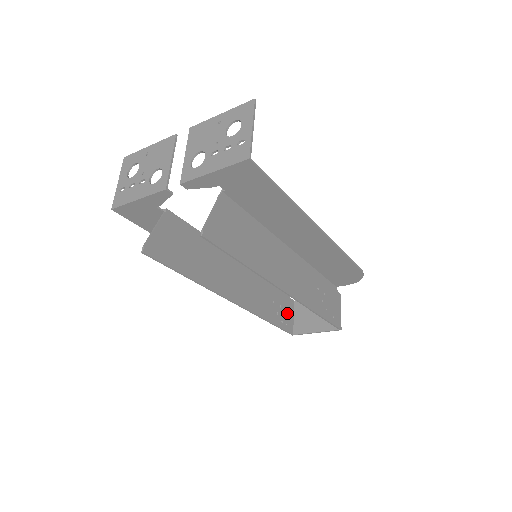
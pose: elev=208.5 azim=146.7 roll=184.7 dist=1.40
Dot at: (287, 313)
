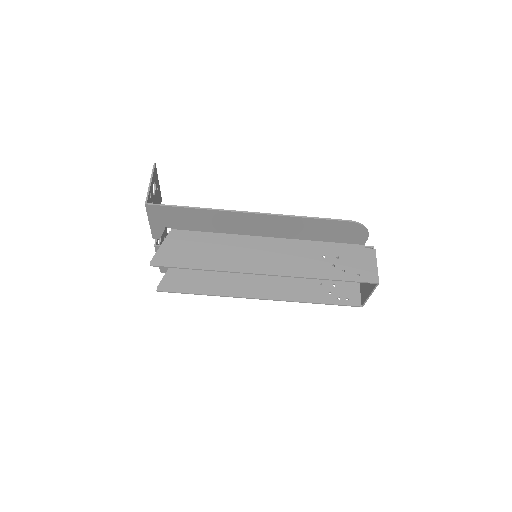
Dot at: (347, 289)
